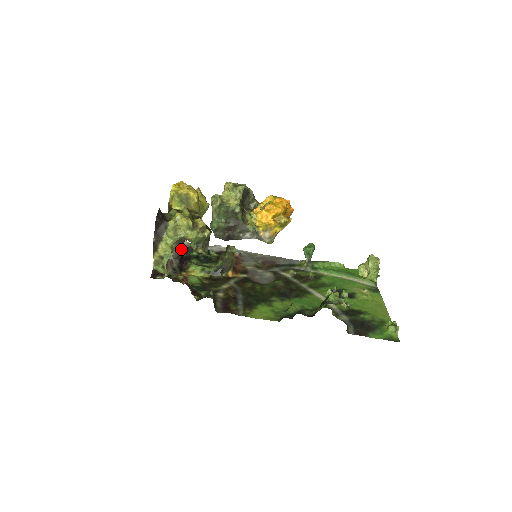
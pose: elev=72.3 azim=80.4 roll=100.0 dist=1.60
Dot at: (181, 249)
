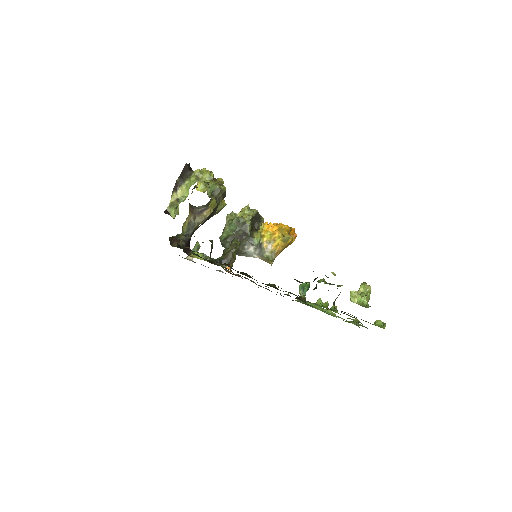
Dot at: (190, 235)
